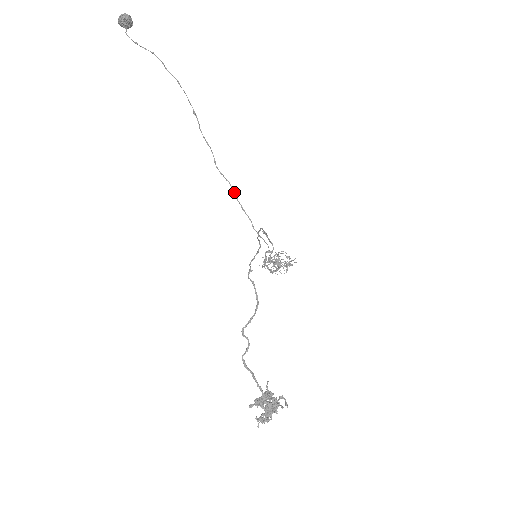
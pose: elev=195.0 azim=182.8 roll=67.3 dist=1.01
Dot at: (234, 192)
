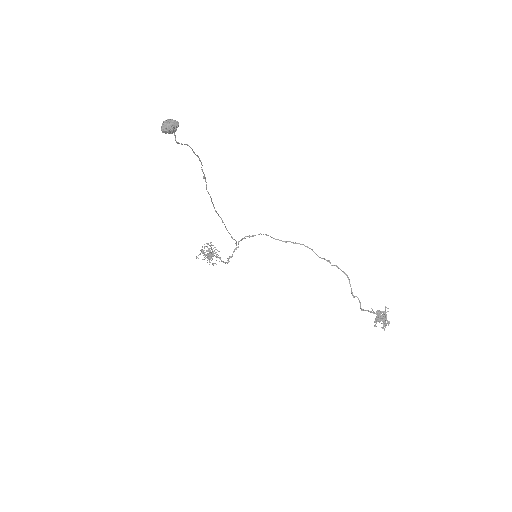
Dot at: (223, 222)
